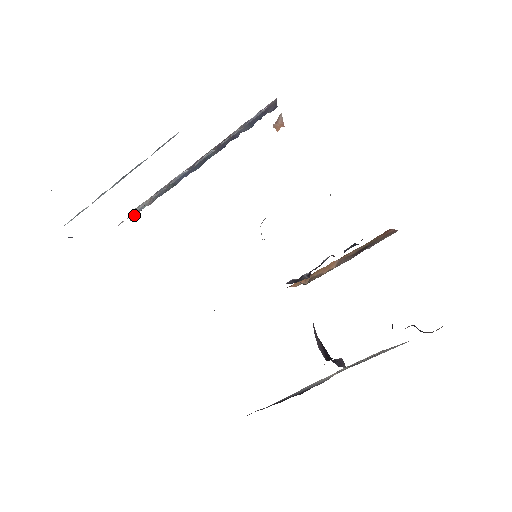
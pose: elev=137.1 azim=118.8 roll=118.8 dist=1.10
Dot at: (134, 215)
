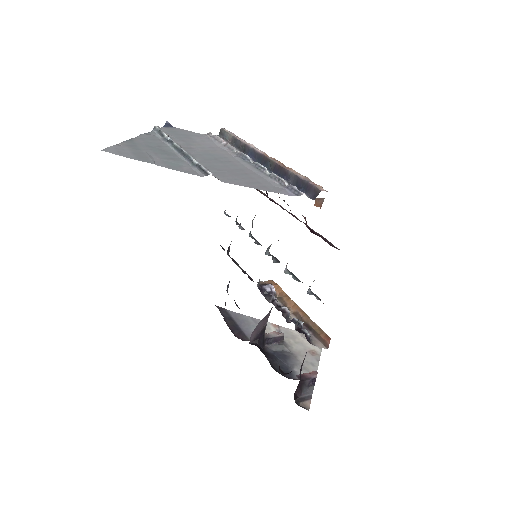
Dot at: (221, 134)
